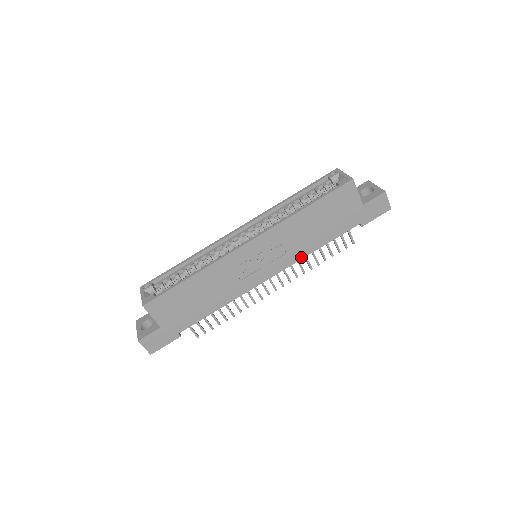
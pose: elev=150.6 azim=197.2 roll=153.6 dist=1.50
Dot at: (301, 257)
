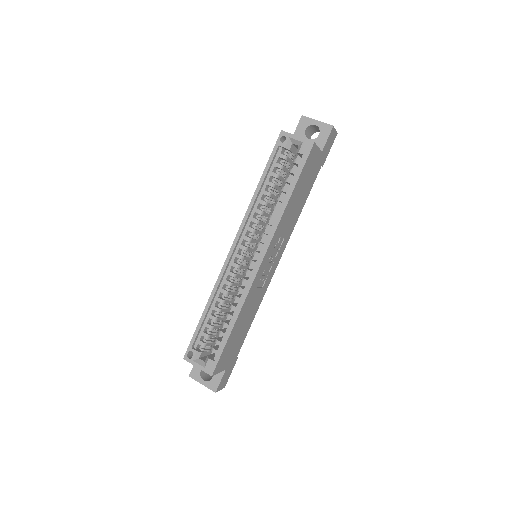
Dot at: (292, 229)
